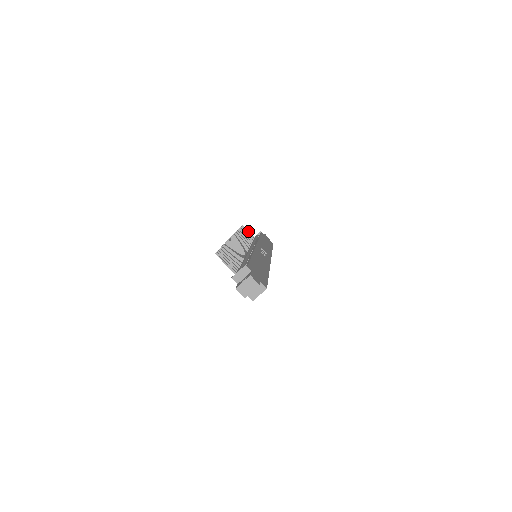
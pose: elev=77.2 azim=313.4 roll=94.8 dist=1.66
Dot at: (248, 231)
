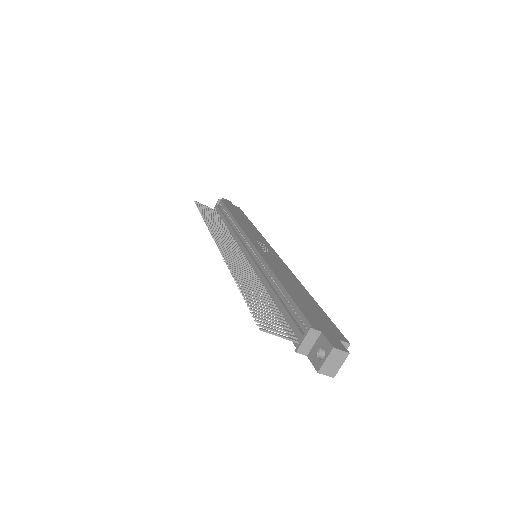
Dot at: (205, 206)
